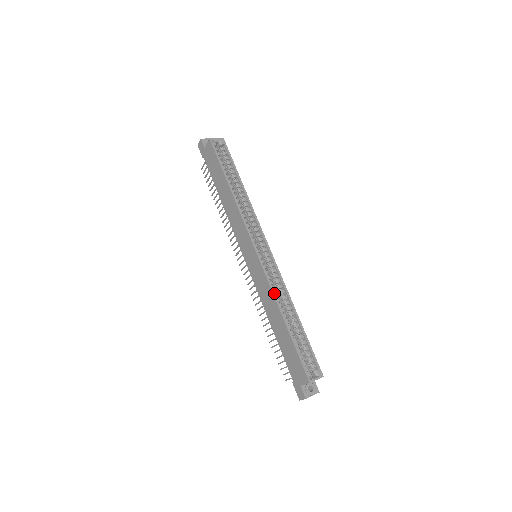
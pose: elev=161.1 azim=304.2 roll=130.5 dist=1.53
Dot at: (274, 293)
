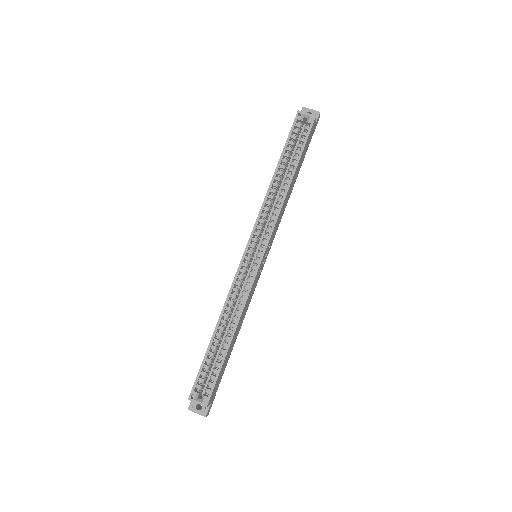
Dot at: (227, 300)
